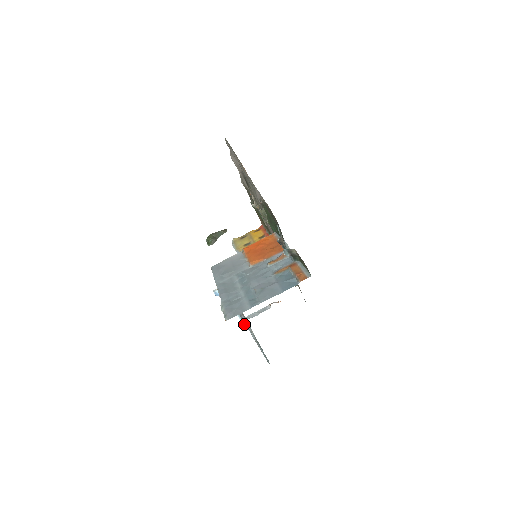
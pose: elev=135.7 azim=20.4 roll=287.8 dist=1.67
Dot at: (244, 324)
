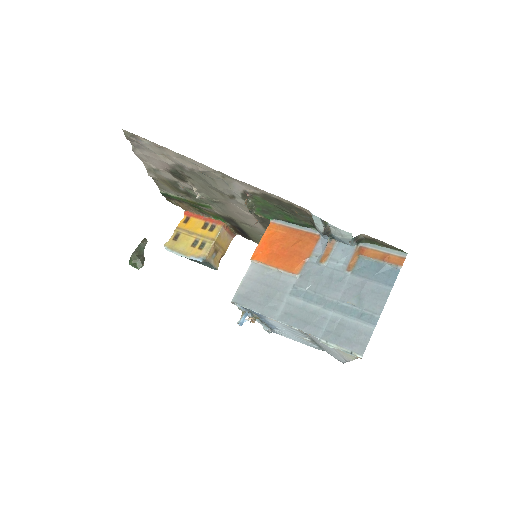
Dot at: occluded
